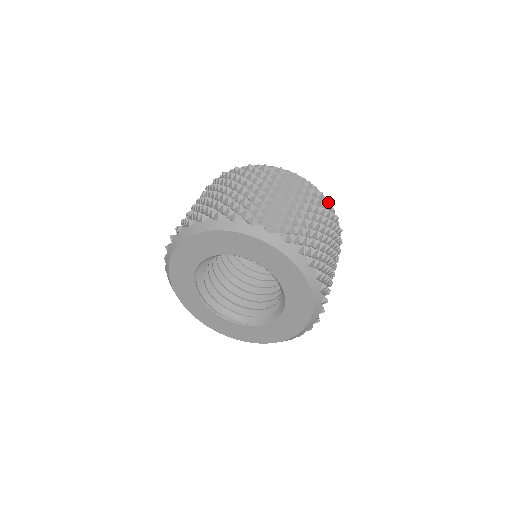
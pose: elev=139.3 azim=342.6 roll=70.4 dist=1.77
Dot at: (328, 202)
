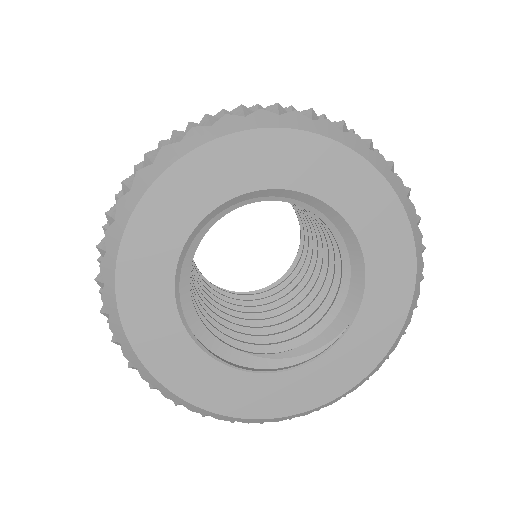
Dot at: occluded
